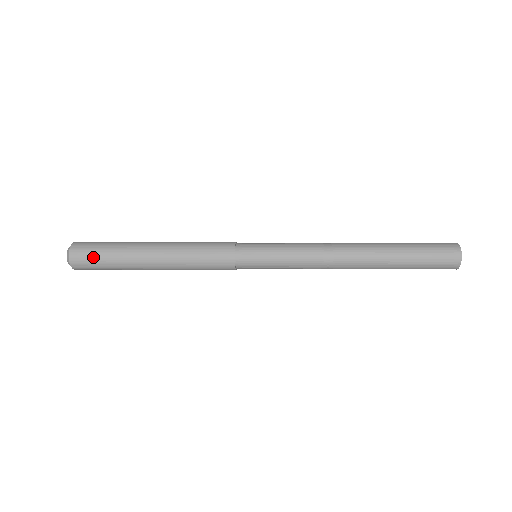
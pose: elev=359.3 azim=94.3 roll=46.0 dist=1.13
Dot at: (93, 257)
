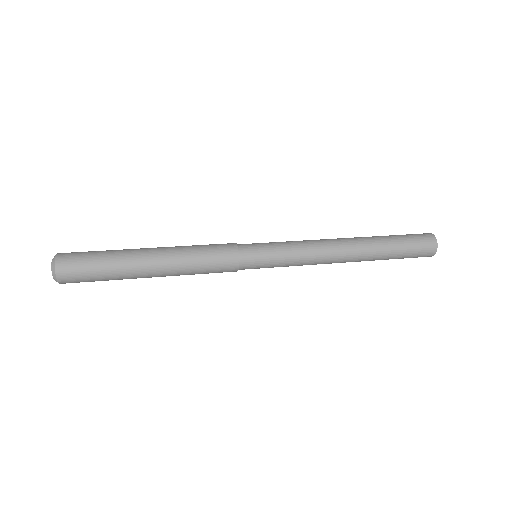
Dot at: (87, 281)
